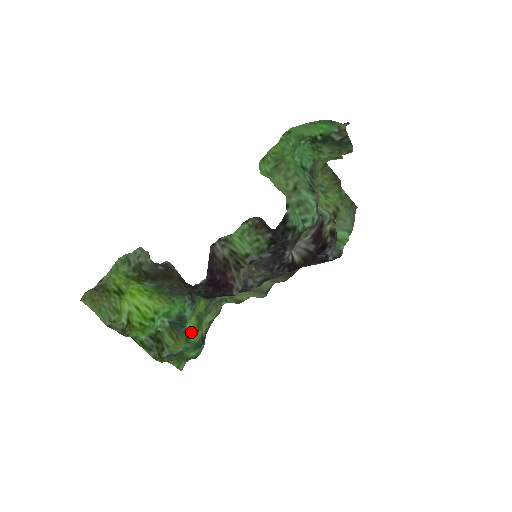
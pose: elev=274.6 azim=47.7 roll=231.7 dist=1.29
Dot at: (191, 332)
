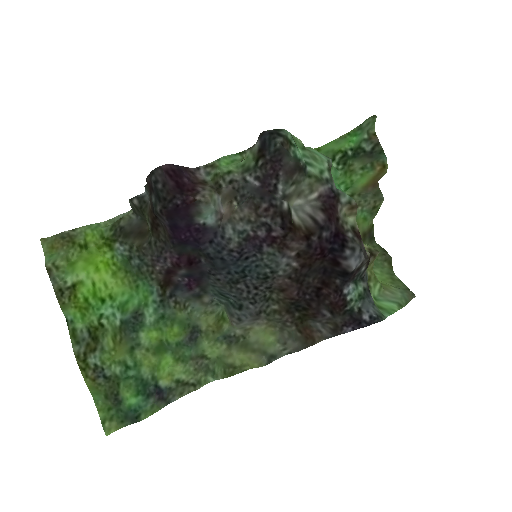
Dot at: (142, 348)
